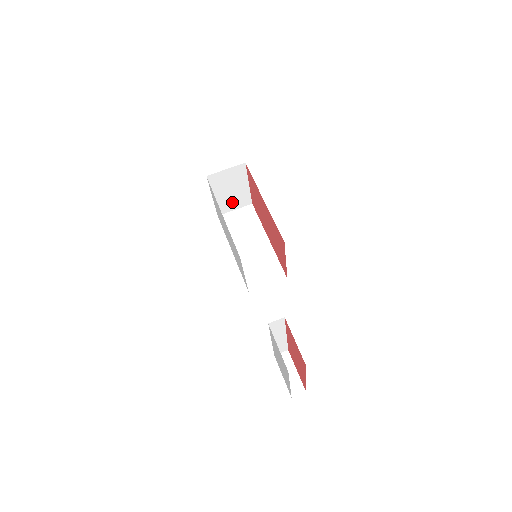
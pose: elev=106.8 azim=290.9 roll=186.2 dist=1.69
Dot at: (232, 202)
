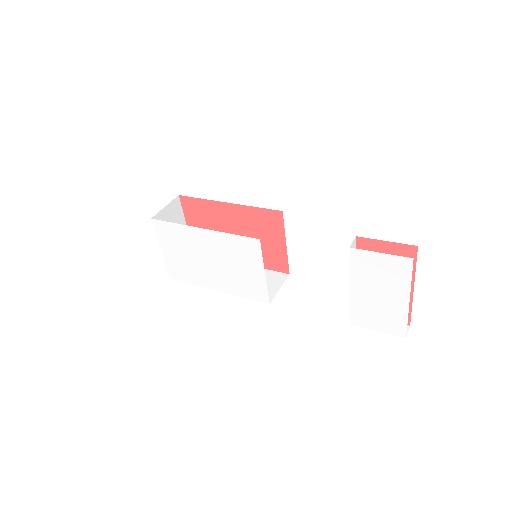
Dot at: occluded
